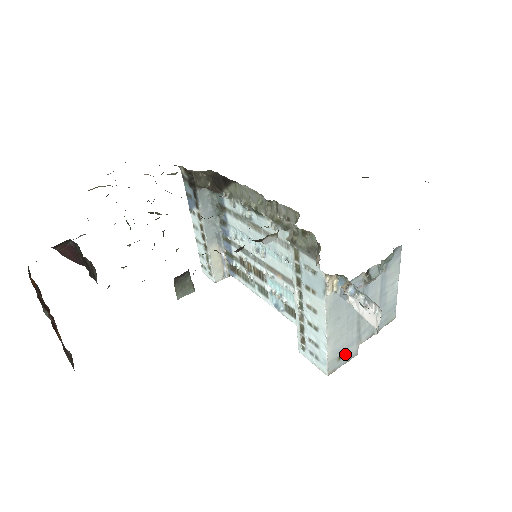
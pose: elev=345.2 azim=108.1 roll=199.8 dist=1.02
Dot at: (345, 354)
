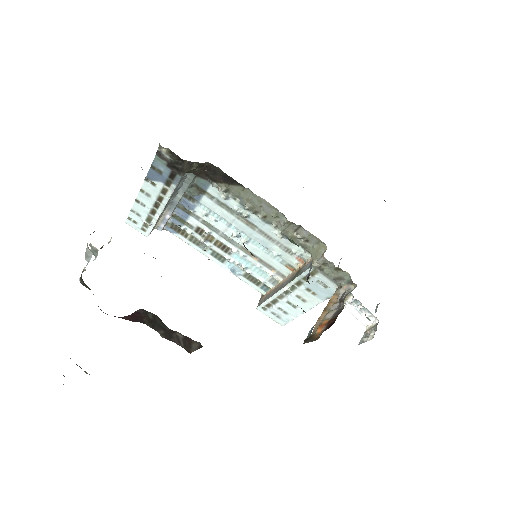
Dot at: occluded
